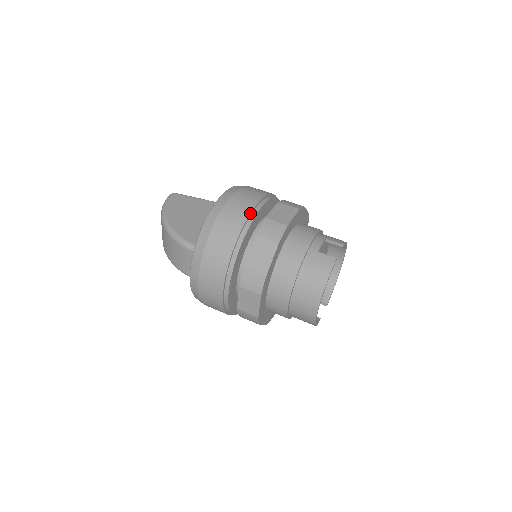
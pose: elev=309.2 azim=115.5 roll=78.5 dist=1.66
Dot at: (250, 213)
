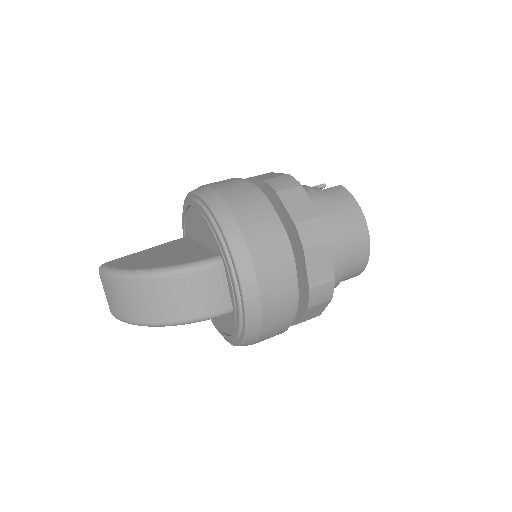
Dot at: (248, 182)
